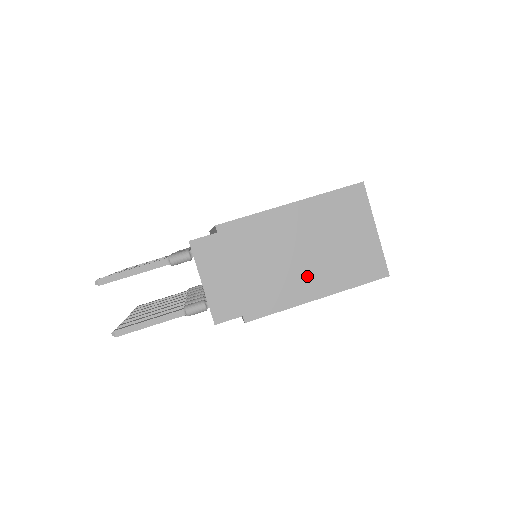
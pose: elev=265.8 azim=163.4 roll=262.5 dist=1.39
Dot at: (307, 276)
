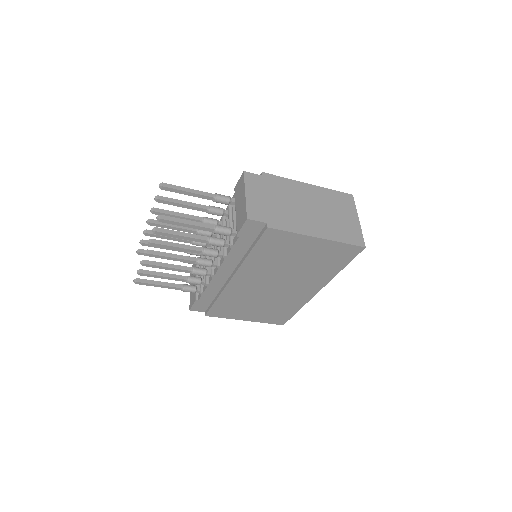
Dot at: (313, 222)
